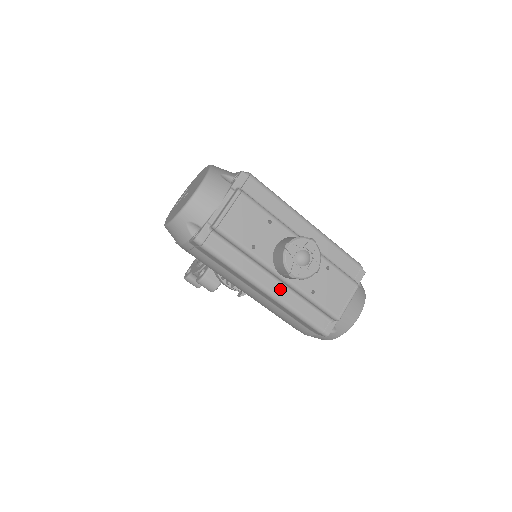
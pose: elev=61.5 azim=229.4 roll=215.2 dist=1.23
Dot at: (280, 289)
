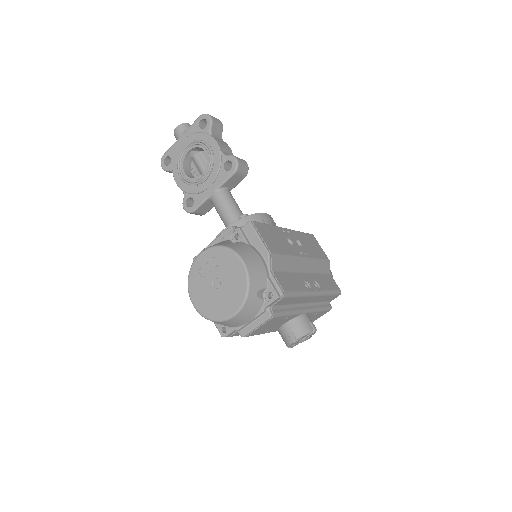
Dot at: occluded
